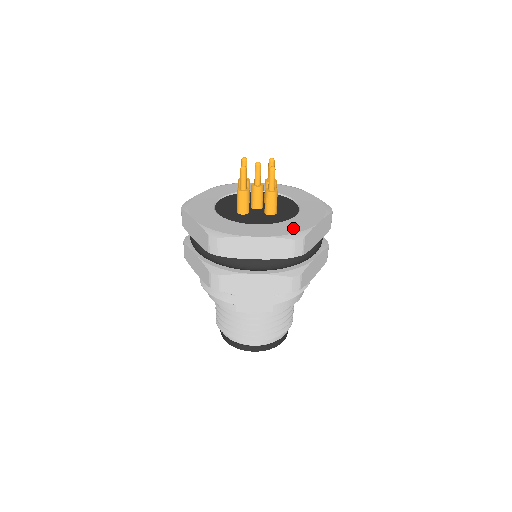
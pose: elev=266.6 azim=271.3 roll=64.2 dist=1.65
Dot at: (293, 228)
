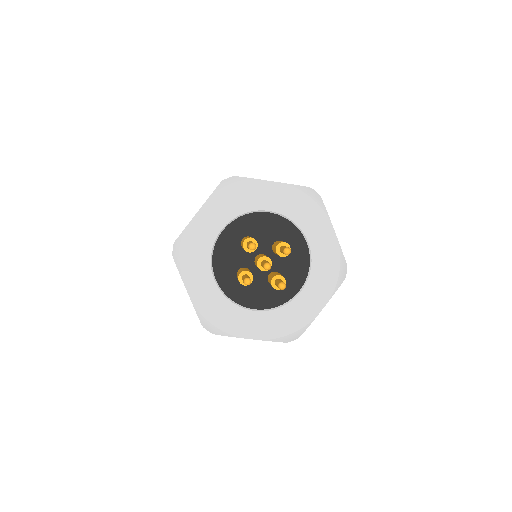
Dot at: (291, 323)
